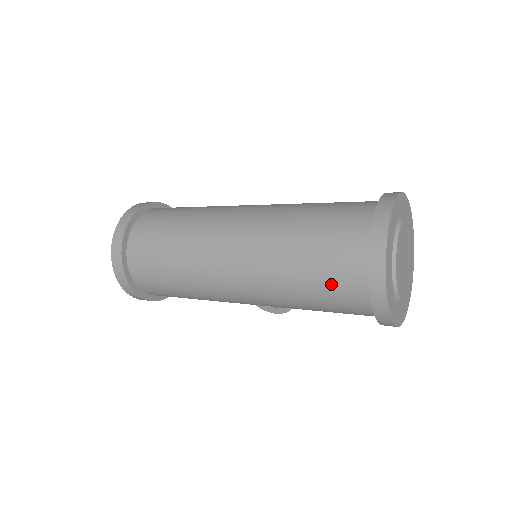
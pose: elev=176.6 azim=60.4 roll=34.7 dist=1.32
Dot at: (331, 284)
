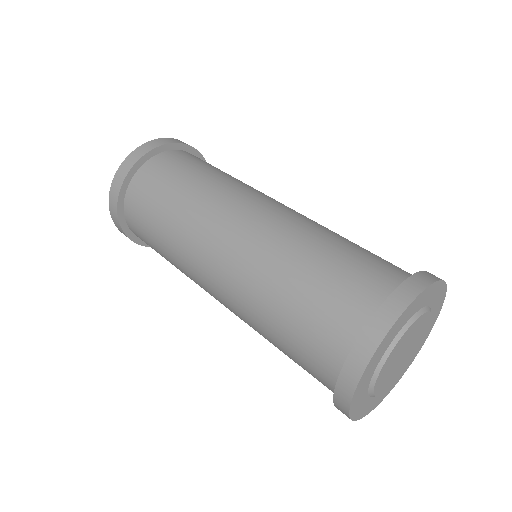
Dot at: occluded
